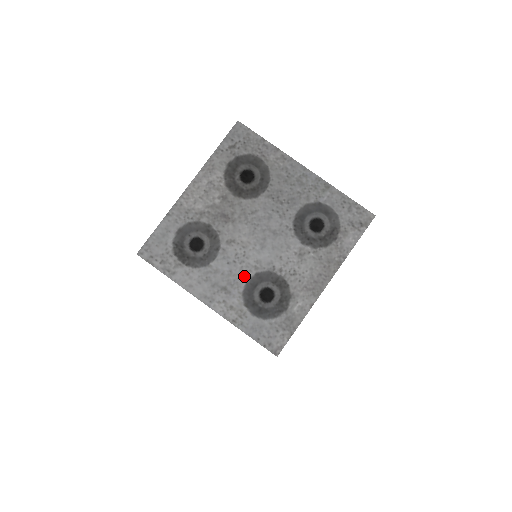
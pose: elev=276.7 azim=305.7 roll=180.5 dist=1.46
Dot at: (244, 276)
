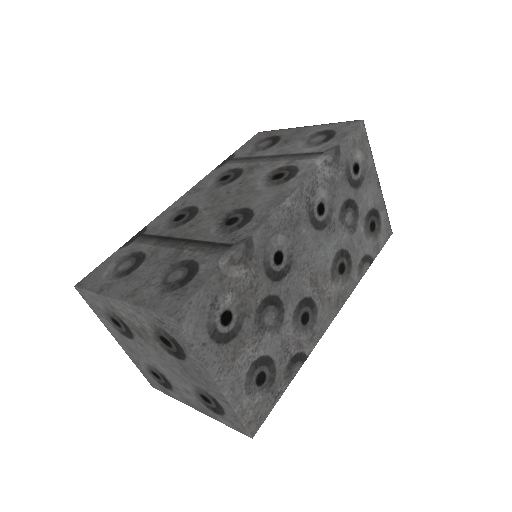
Dot at: (144, 359)
